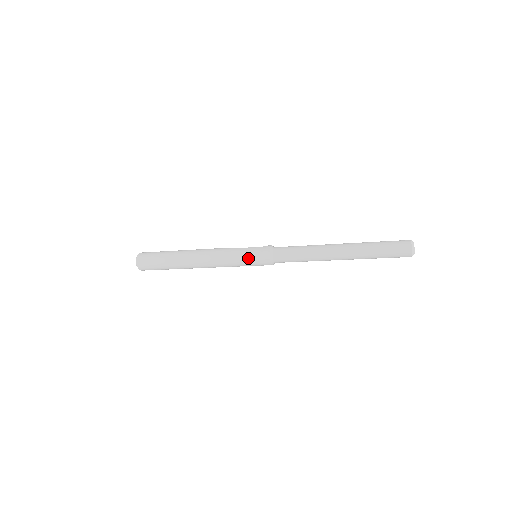
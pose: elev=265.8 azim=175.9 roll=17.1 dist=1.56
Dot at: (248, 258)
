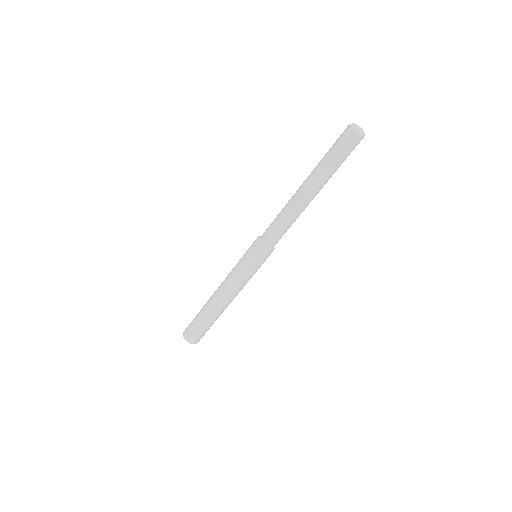
Dot at: (248, 262)
